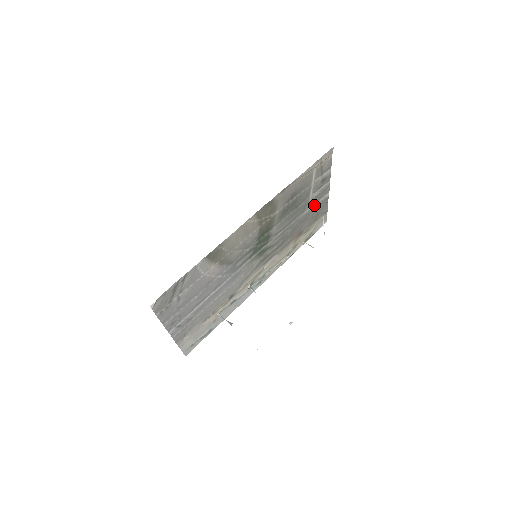
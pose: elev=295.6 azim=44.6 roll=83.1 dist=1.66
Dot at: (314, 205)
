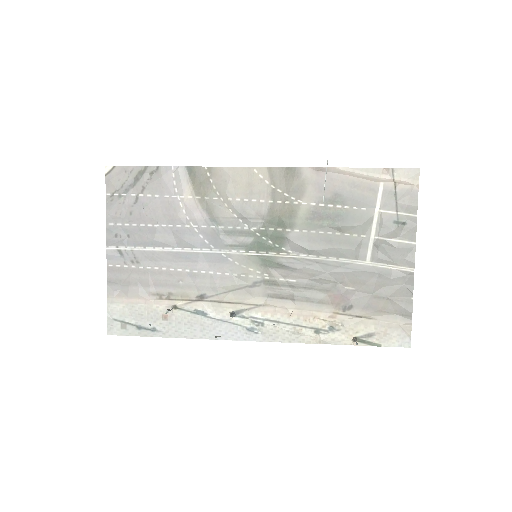
Dot at: (380, 267)
